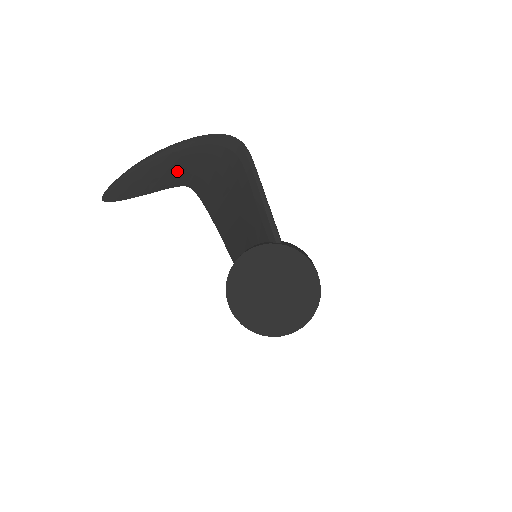
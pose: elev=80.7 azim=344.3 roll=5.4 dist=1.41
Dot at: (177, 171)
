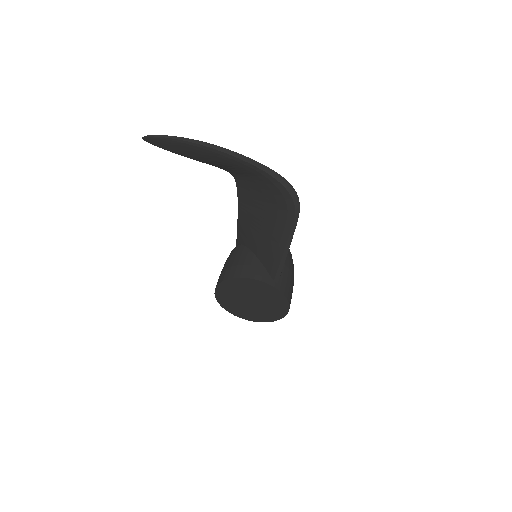
Dot at: (228, 166)
